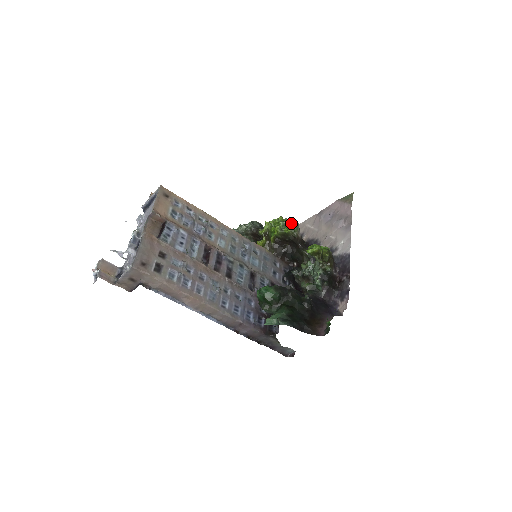
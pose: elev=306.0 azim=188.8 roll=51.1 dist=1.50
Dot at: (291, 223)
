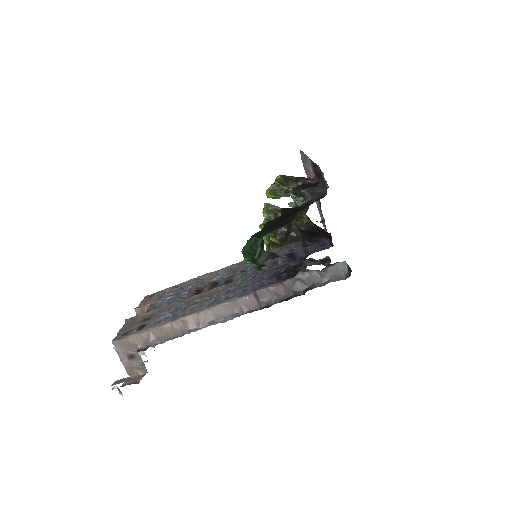
Dot at: (263, 210)
